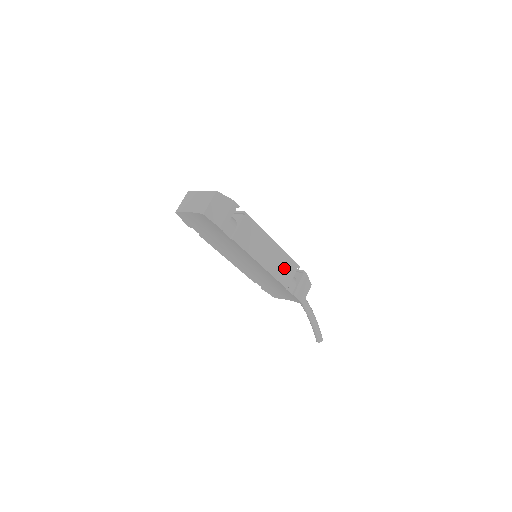
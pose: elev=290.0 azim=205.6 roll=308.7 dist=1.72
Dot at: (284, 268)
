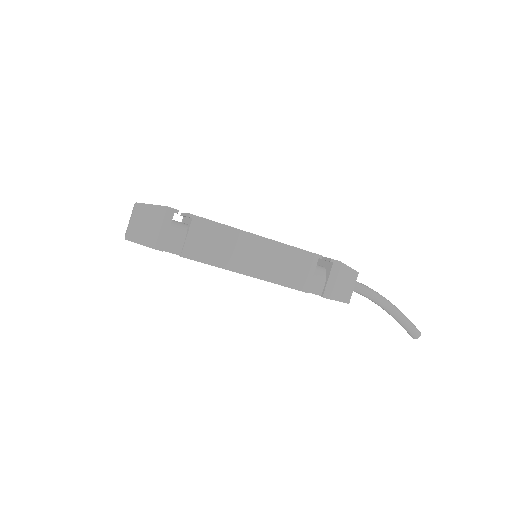
Dot at: (291, 266)
